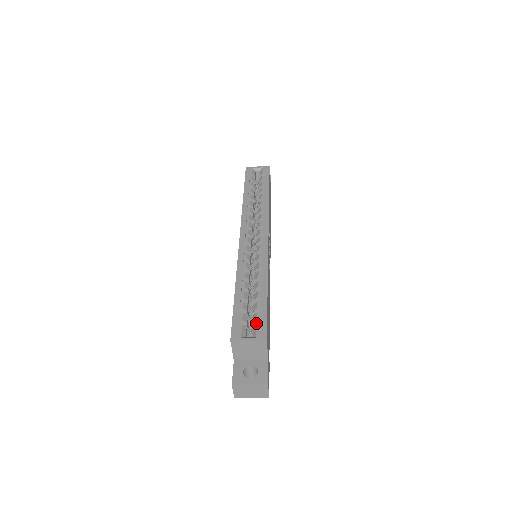
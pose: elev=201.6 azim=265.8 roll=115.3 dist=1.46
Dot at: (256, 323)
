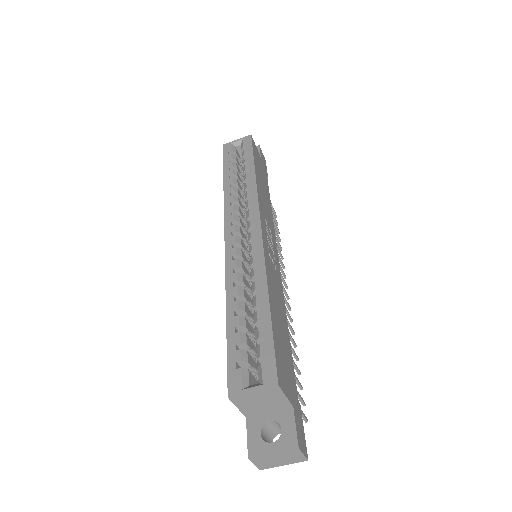
Dot at: (262, 359)
